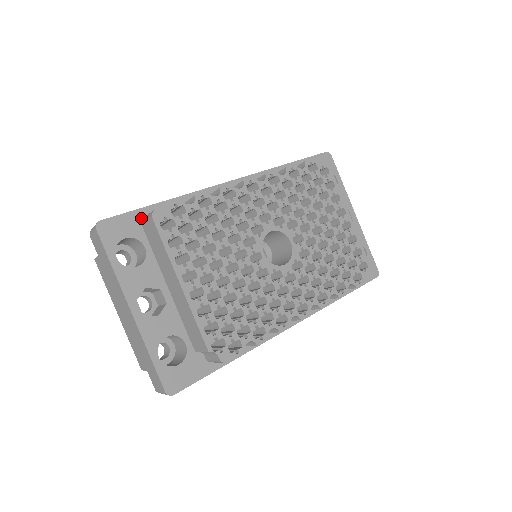
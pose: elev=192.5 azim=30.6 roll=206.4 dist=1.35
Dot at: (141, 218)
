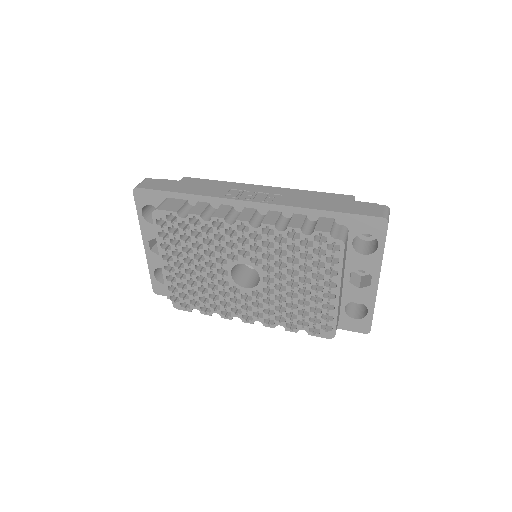
Dot at: (164, 197)
